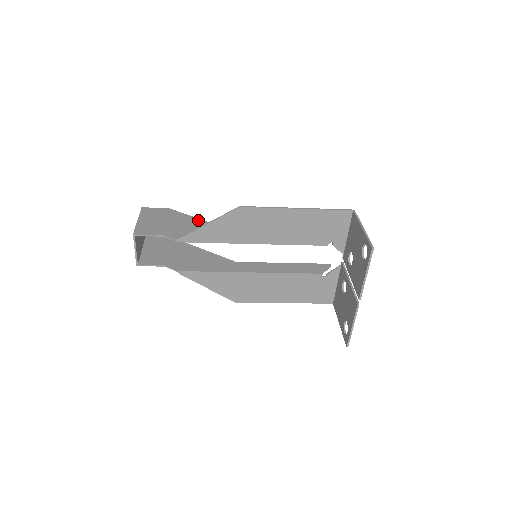
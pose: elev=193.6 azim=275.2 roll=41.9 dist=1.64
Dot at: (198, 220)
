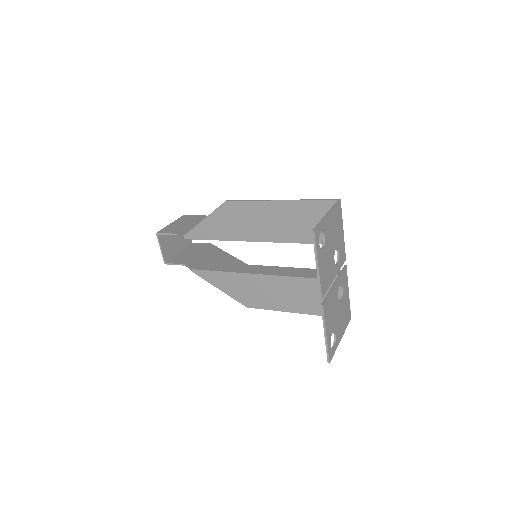
Dot at: occluded
